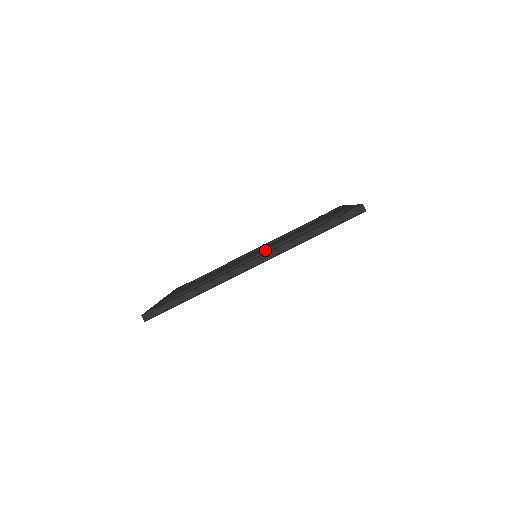
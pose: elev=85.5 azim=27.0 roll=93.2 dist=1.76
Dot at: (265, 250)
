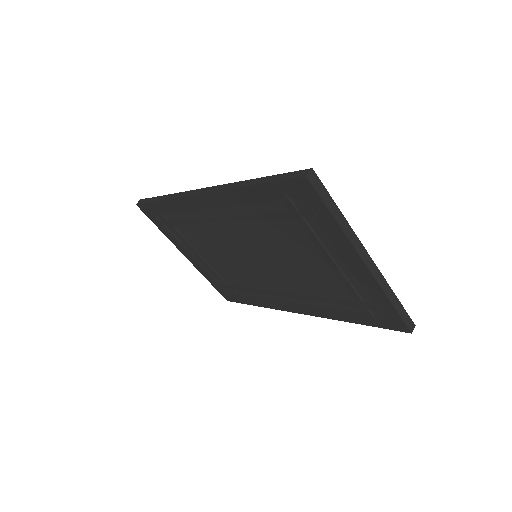
Dot at: occluded
